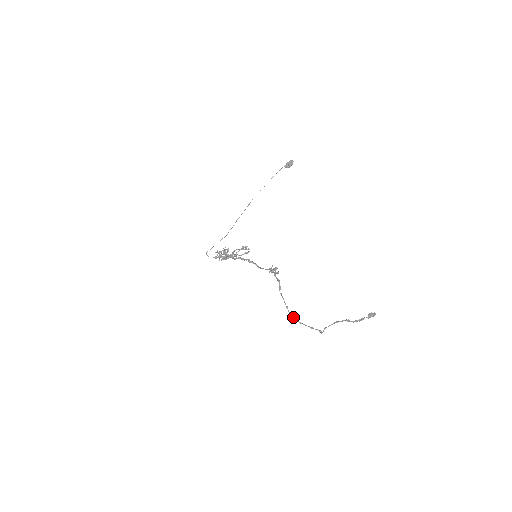
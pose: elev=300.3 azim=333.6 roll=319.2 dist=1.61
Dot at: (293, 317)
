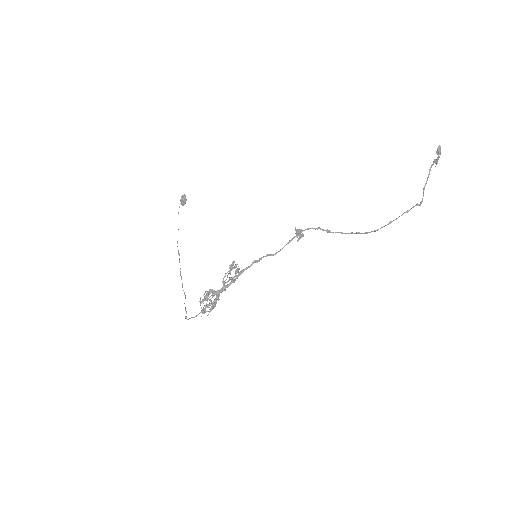
Dot at: occluded
